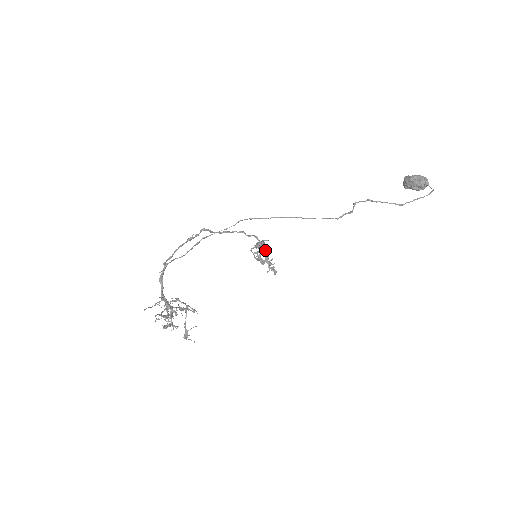
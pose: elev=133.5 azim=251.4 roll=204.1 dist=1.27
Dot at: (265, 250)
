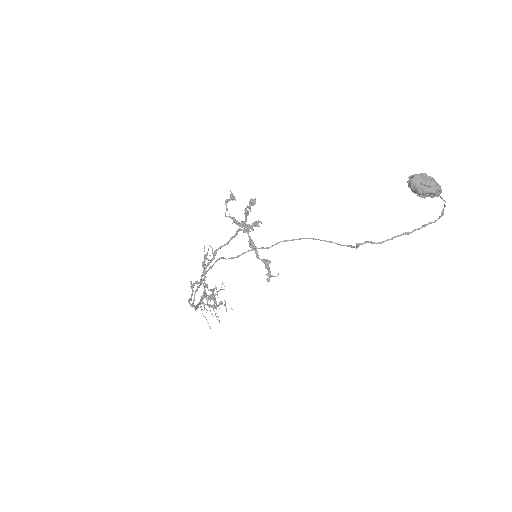
Dot at: occluded
